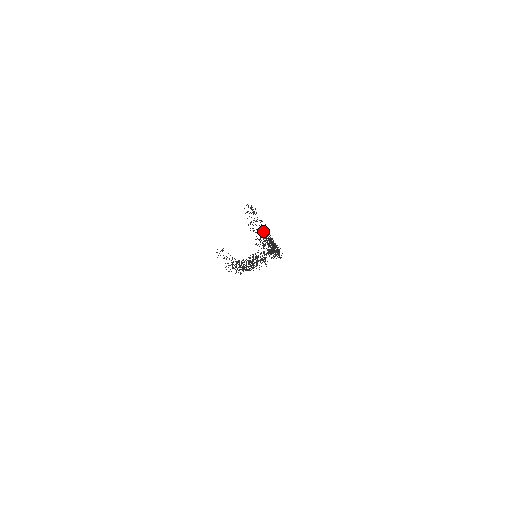
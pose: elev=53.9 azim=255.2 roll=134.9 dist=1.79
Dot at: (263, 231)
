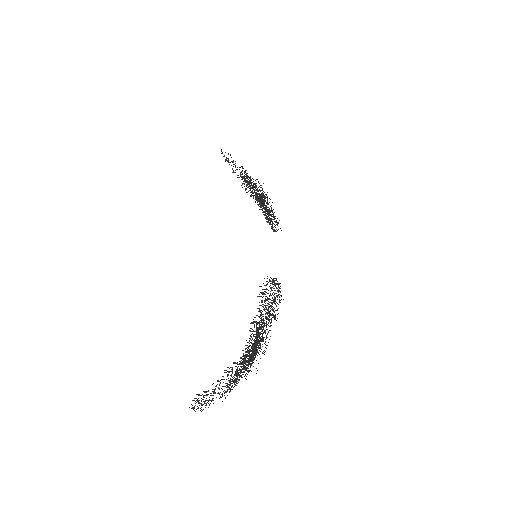
Dot at: occluded
